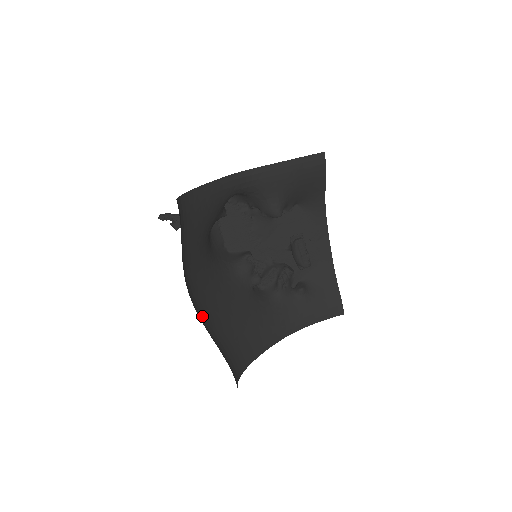
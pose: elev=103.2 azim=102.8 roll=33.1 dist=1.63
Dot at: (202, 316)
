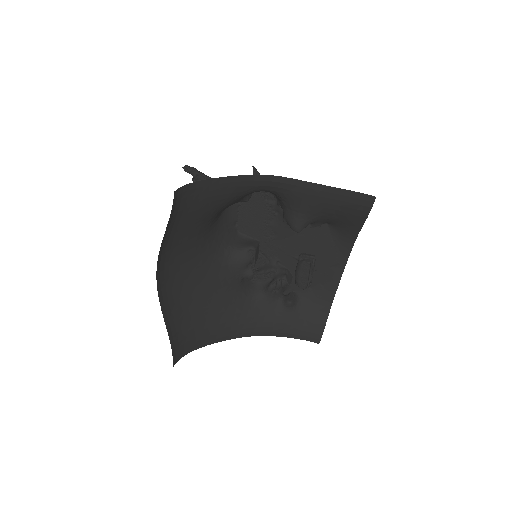
Dot at: (165, 297)
